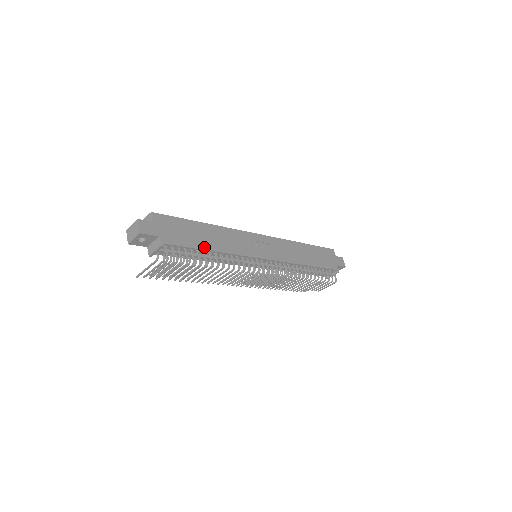
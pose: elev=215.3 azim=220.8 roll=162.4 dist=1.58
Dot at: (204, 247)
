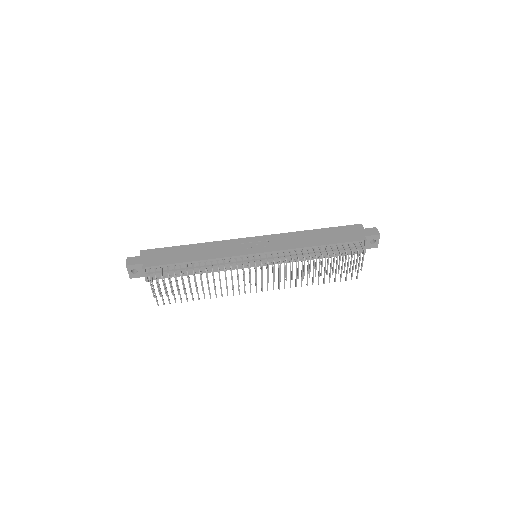
Dot at: (185, 261)
